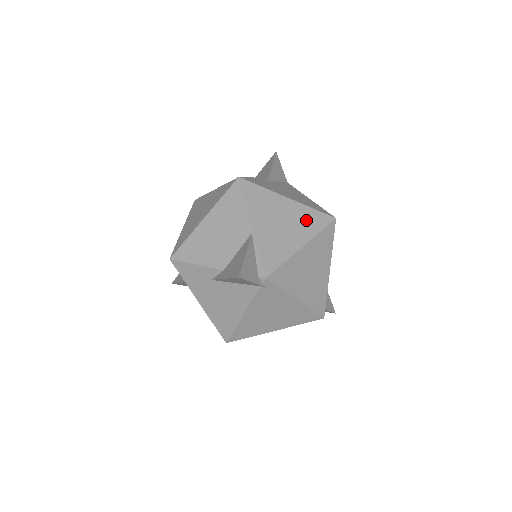
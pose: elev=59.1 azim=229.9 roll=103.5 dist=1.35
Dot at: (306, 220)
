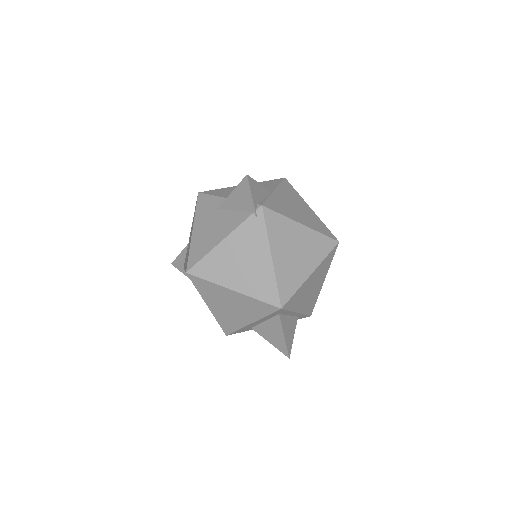
Dot at: (316, 222)
